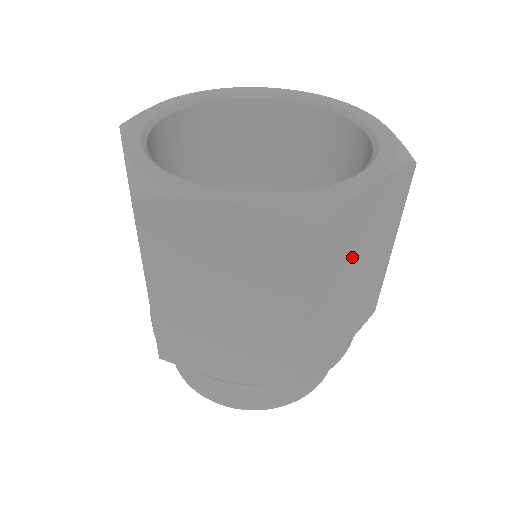
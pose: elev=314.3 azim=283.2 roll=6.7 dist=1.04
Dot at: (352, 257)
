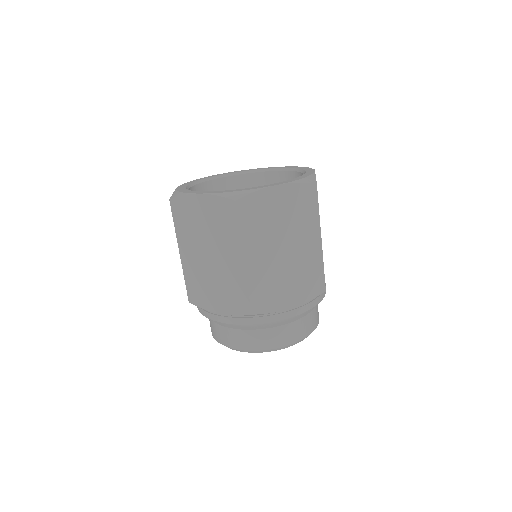
Dot at: (274, 230)
